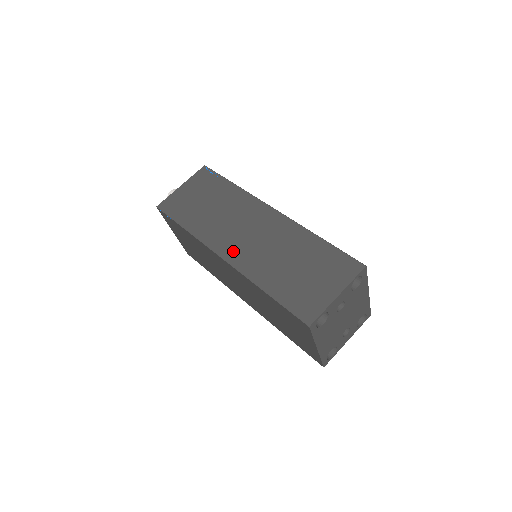
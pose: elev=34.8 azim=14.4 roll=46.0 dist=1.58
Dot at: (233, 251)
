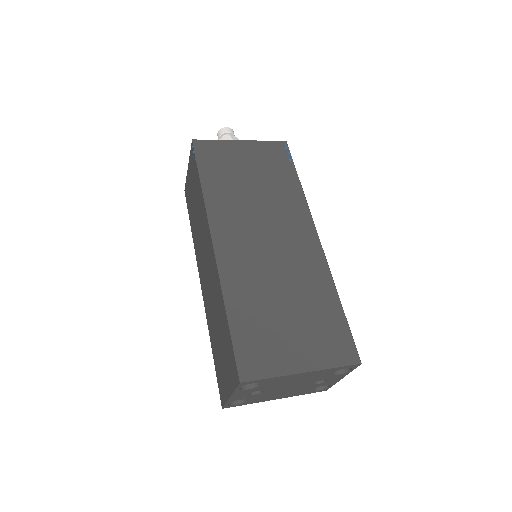
Dot at: (203, 283)
